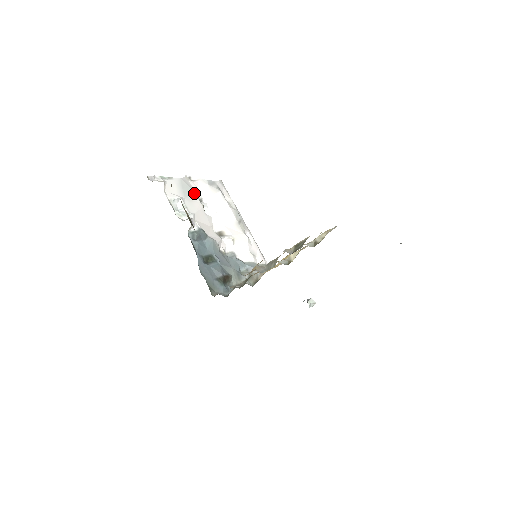
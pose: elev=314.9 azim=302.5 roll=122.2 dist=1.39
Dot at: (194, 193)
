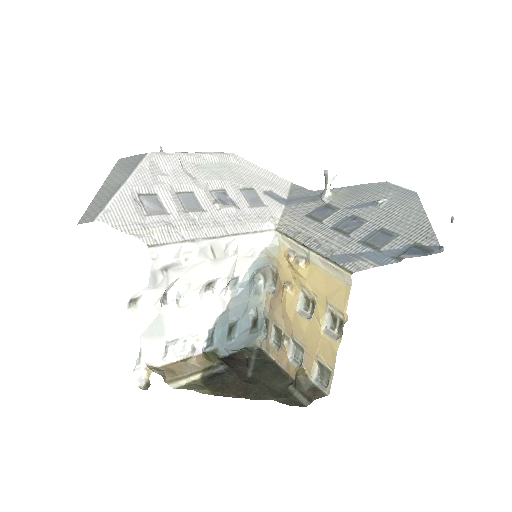
Dot at: (160, 316)
